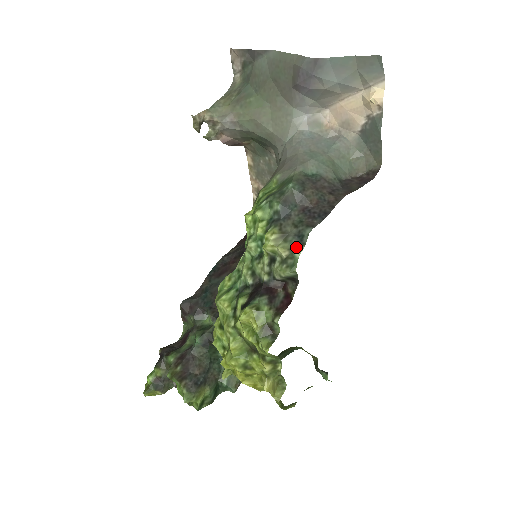
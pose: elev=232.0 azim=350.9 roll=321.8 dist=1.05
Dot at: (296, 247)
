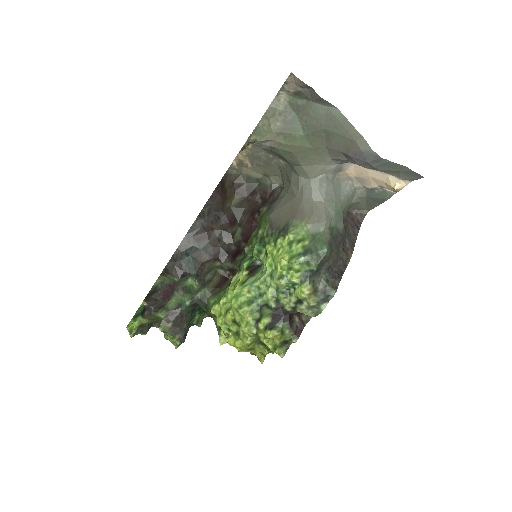
Dot at: (322, 302)
